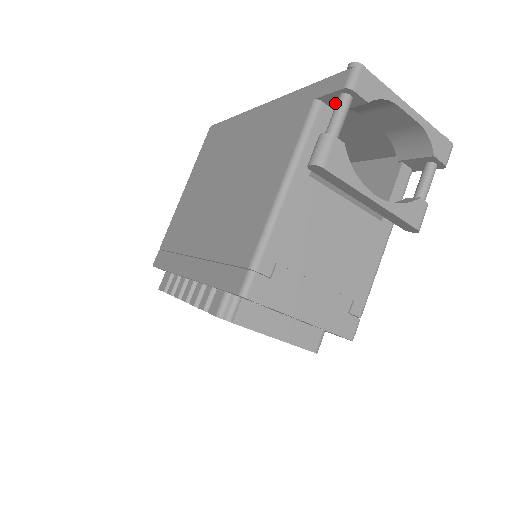
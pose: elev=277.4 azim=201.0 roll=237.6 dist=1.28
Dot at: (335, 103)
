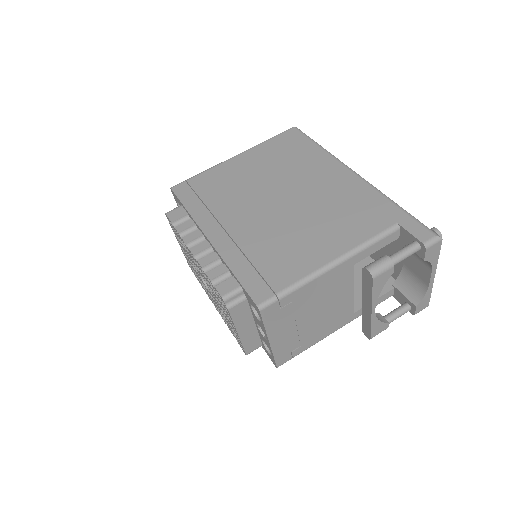
Dot at: (406, 238)
